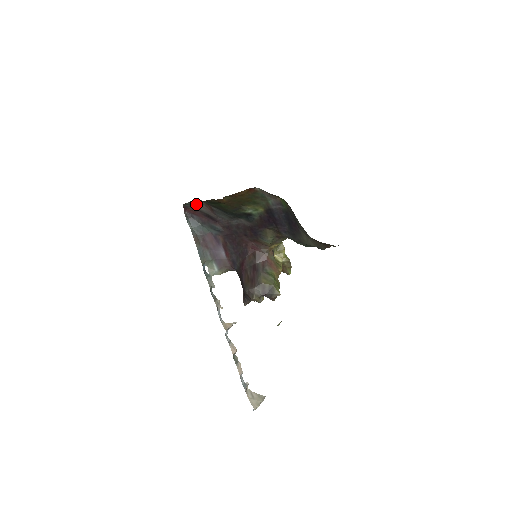
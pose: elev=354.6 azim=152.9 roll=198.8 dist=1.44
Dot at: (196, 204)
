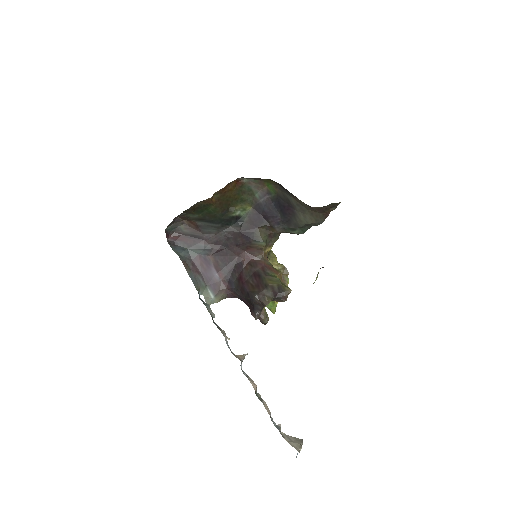
Dot at: (178, 227)
